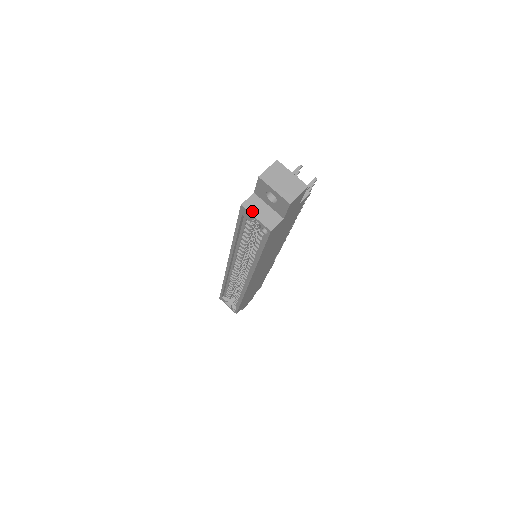
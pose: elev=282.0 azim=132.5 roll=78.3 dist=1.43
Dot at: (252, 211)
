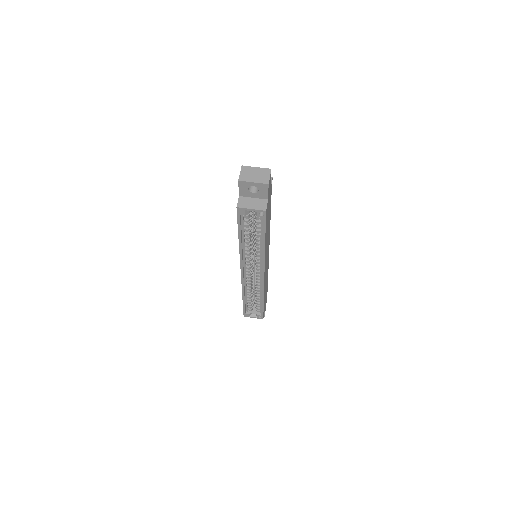
Dot at: (246, 207)
